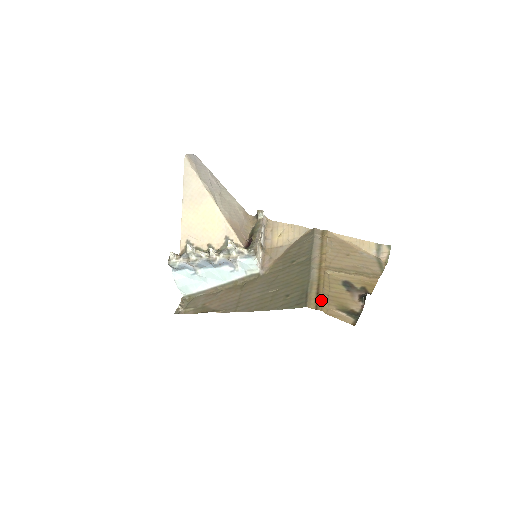
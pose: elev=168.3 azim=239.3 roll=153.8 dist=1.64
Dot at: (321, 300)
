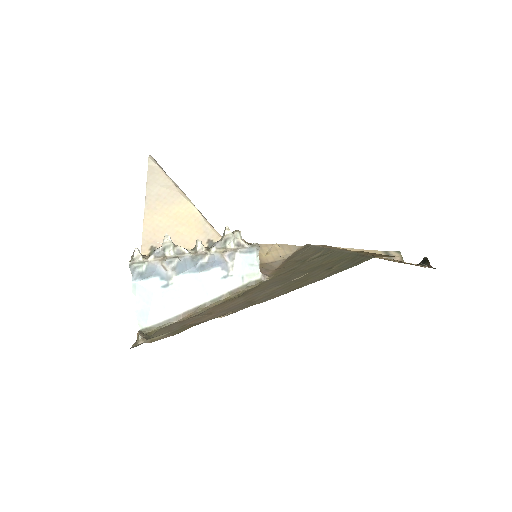
Dot at: (385, 255)
